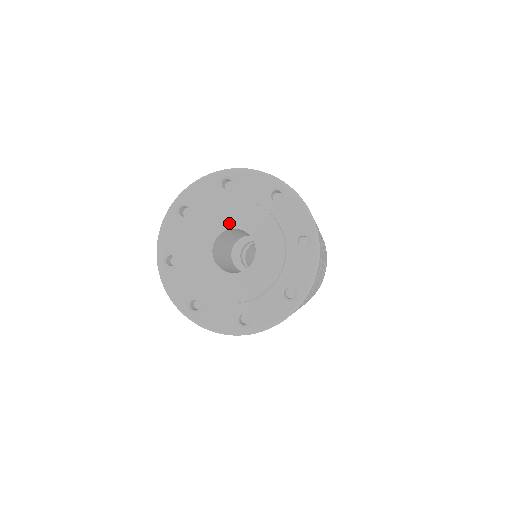
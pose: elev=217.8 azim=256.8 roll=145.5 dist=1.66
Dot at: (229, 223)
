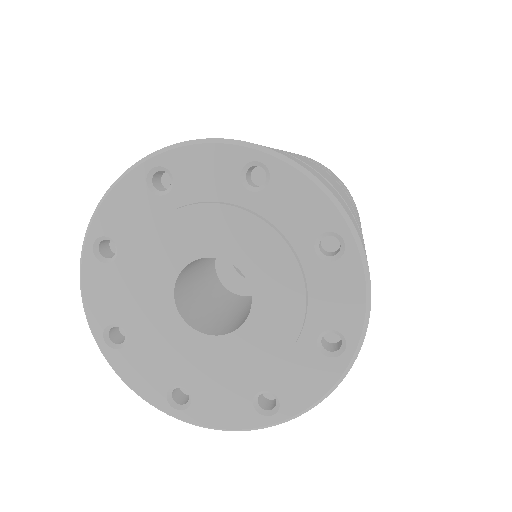
Dot at: (165, 280)
